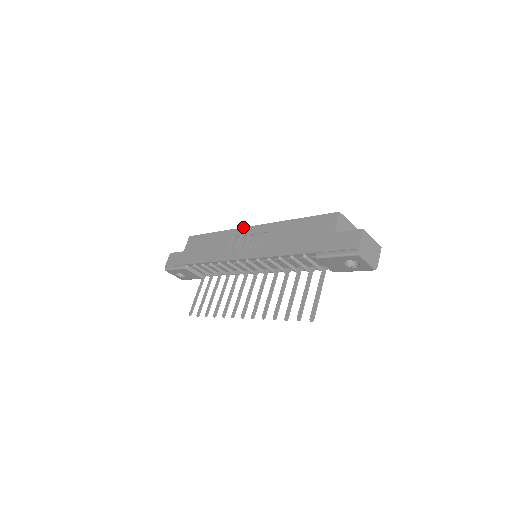
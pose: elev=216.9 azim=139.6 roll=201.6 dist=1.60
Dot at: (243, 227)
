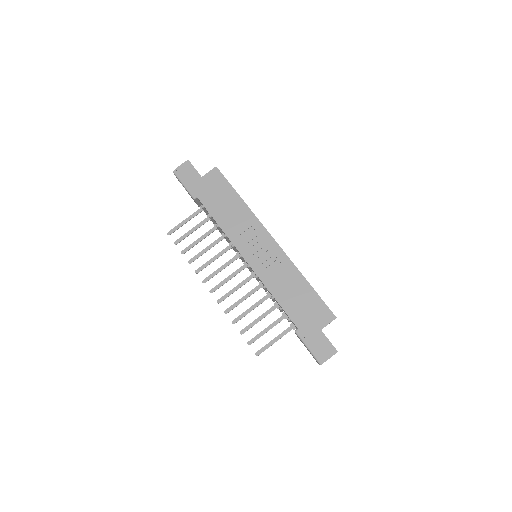
Dot at: (266, 229)
